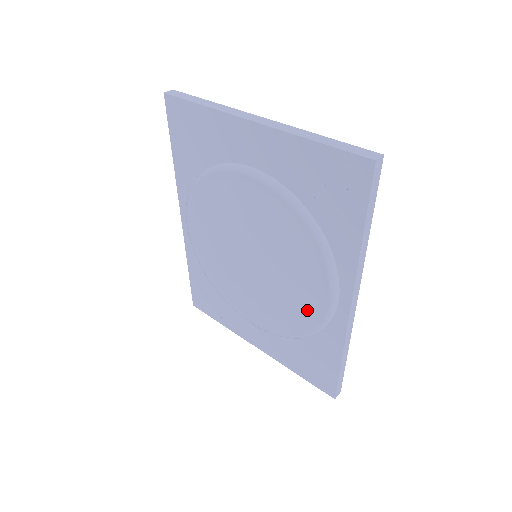
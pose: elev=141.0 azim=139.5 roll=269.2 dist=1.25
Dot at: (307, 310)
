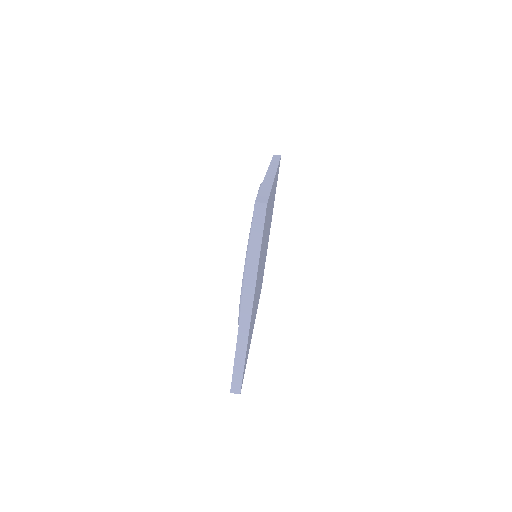
Dot at: occluded
